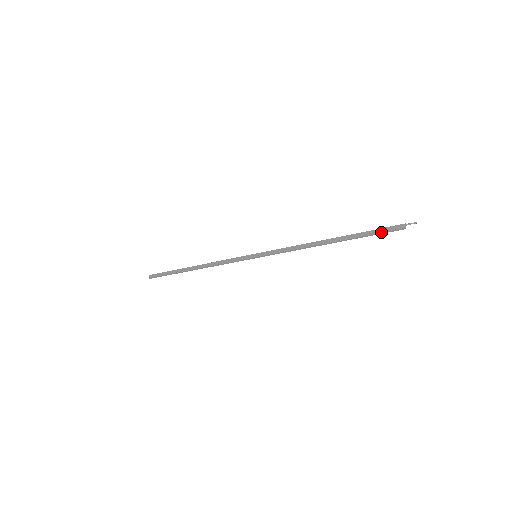
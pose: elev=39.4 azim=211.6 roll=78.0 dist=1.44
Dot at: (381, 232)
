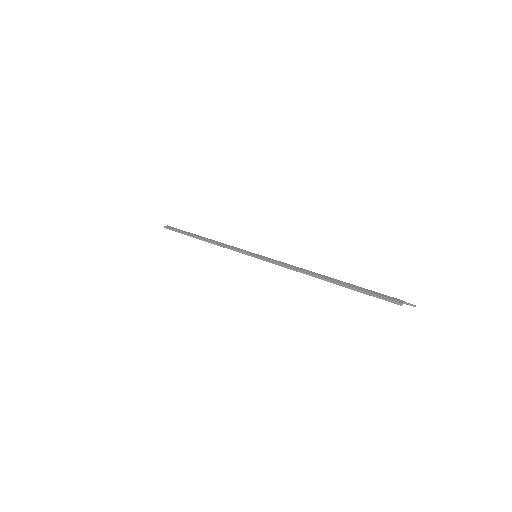
Dot at: (376, 295)
